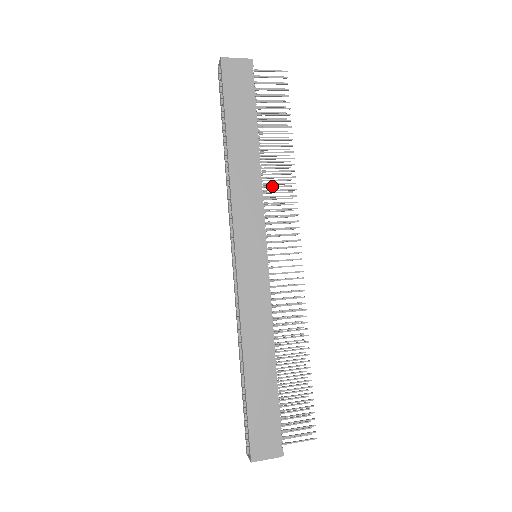
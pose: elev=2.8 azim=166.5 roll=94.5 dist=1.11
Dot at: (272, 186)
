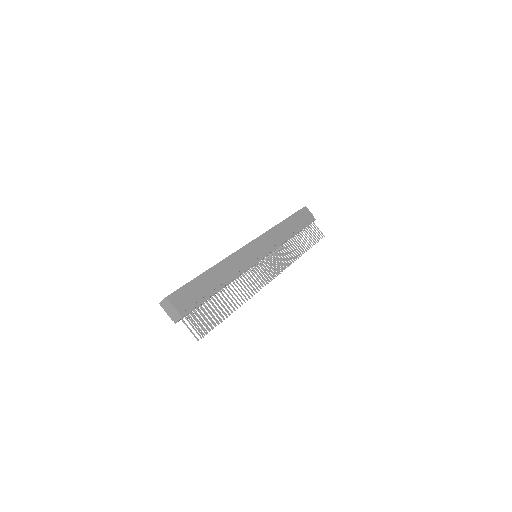
Dot at: (284, 253)
